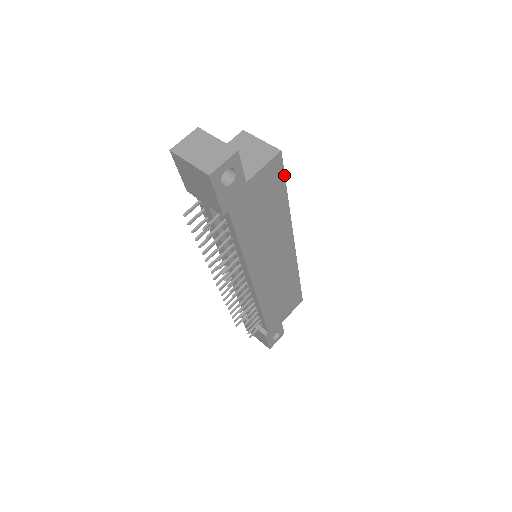
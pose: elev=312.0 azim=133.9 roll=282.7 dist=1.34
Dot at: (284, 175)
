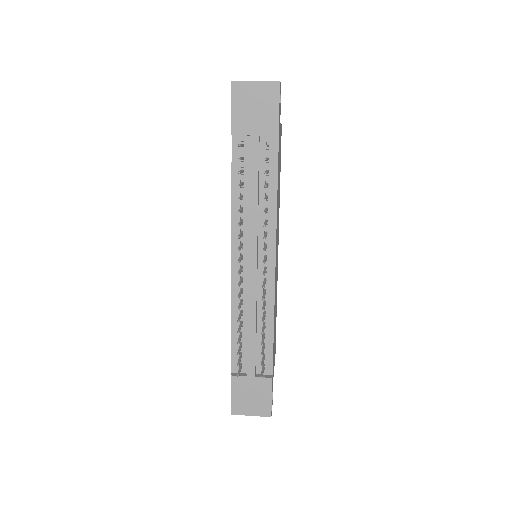
Dot at: occluded
